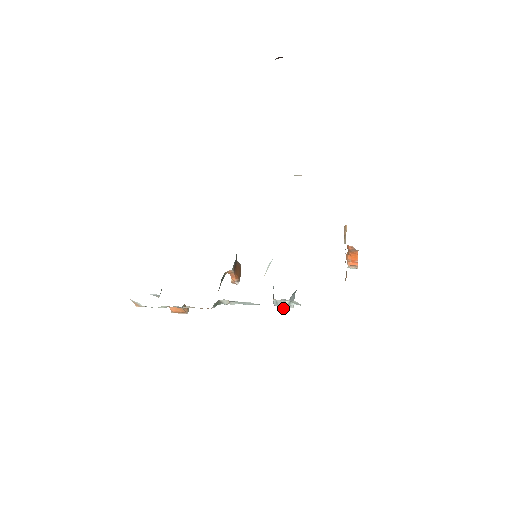
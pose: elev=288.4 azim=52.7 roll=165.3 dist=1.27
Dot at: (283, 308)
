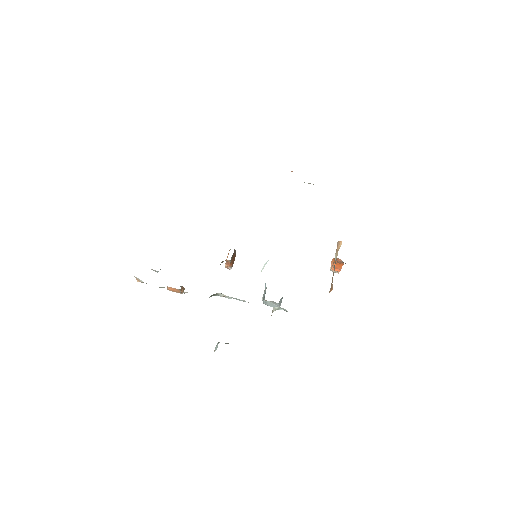
Dot at: (272, 312)
